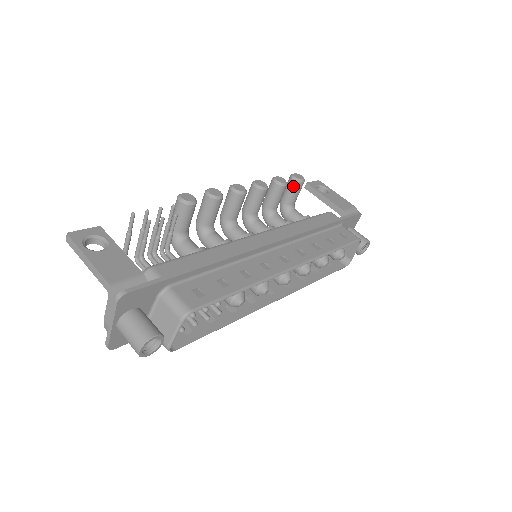
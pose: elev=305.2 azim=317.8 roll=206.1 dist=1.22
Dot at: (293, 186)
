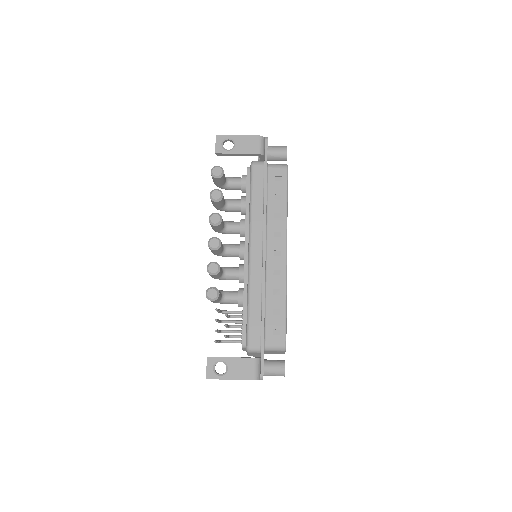
Dot at: (220, 180)
